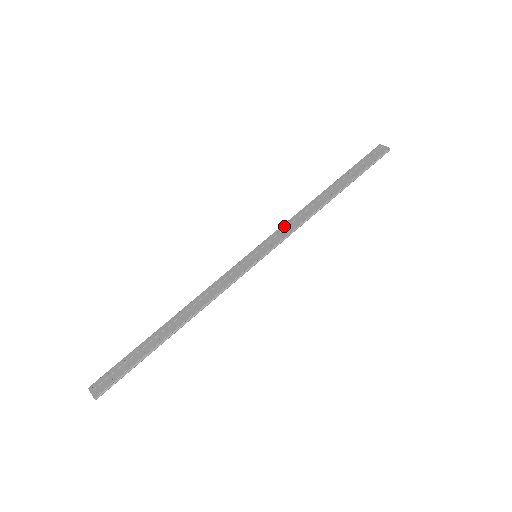
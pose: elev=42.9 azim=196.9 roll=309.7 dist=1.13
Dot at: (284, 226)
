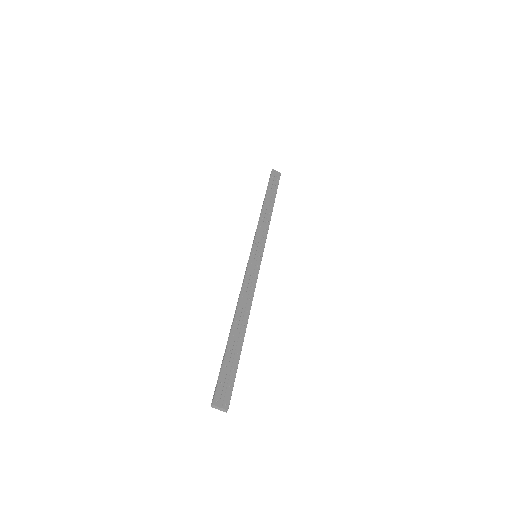
Dot at: (259, 230)
